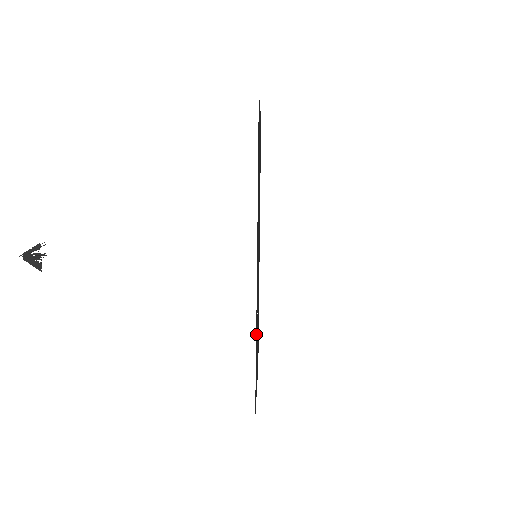
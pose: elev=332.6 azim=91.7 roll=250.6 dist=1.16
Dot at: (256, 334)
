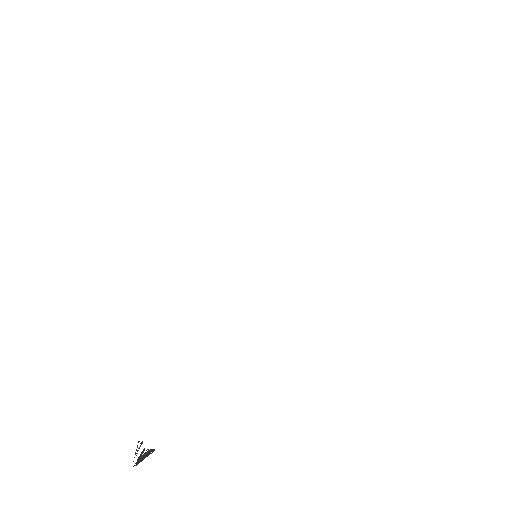
Dot at: occluded
